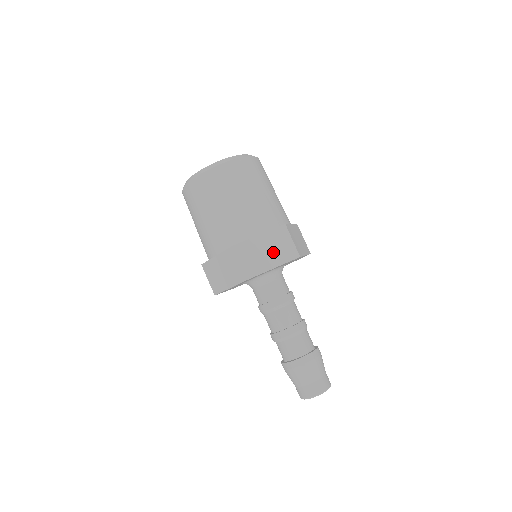
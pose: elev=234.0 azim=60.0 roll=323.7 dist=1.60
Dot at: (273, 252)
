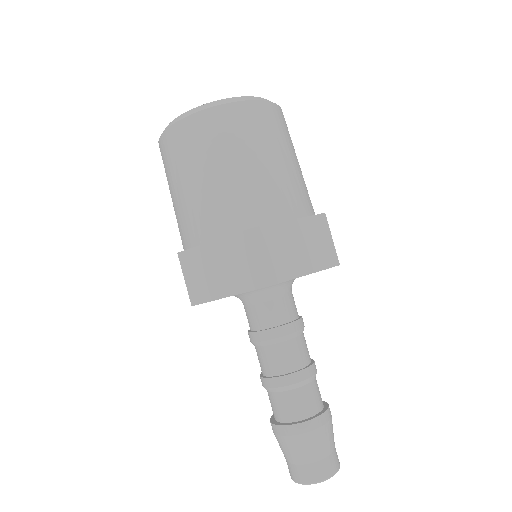
Dot at: (307, 250)
